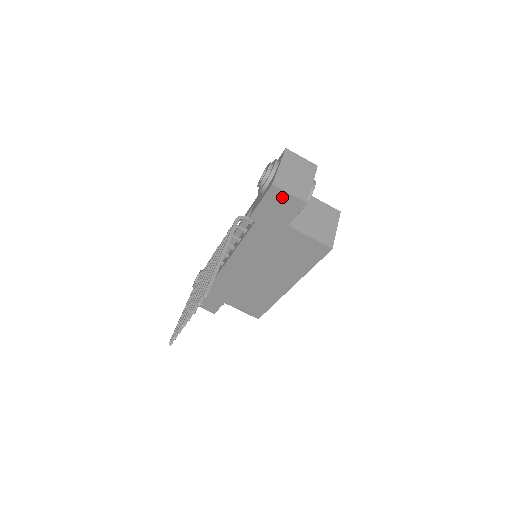
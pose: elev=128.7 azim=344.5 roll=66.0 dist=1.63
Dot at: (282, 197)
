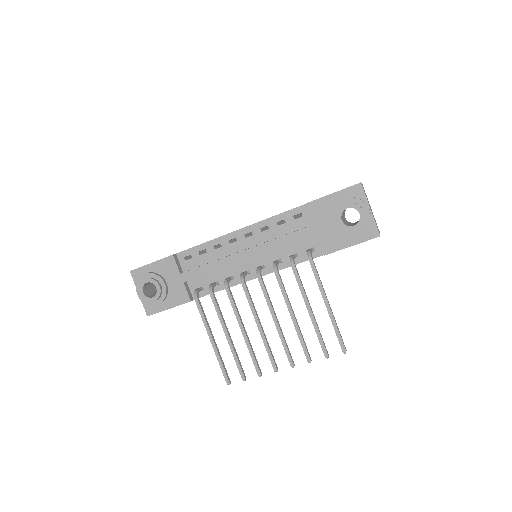
Dot at: occluded
